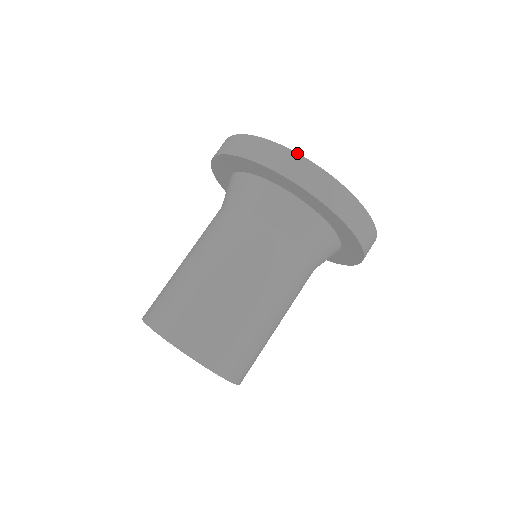
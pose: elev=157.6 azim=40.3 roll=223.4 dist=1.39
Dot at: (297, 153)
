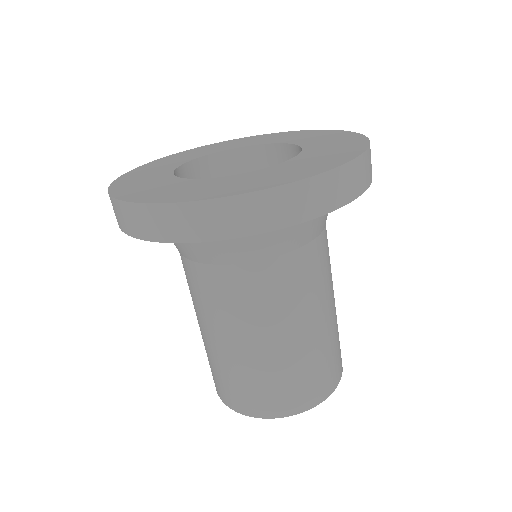
Dot at: (108, 191)
